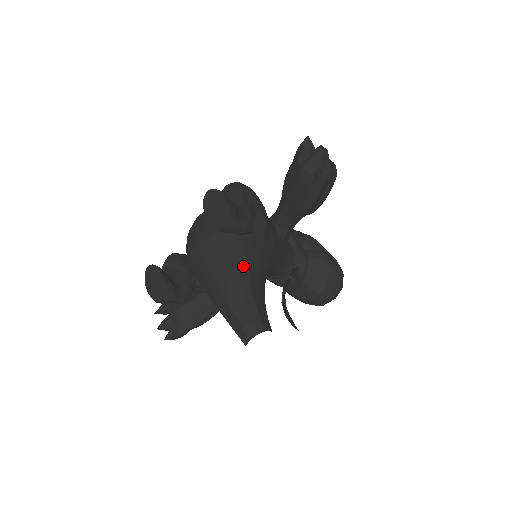
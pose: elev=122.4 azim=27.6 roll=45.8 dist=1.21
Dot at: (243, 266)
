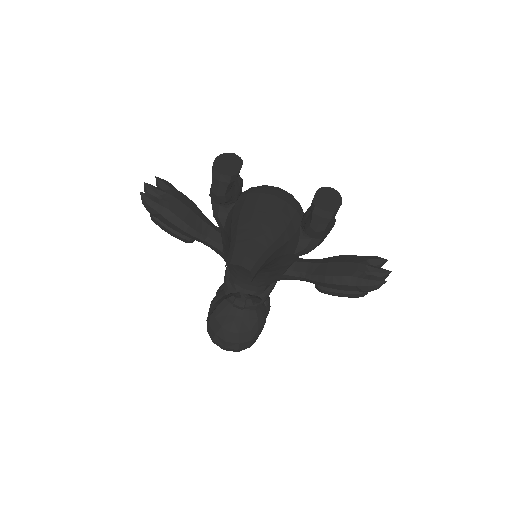
Dot at: (284, 239)
